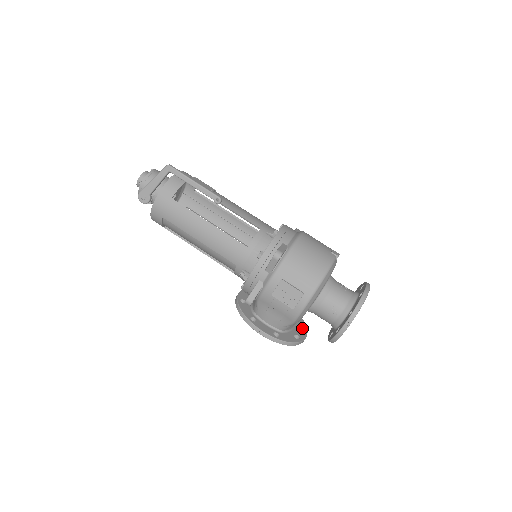
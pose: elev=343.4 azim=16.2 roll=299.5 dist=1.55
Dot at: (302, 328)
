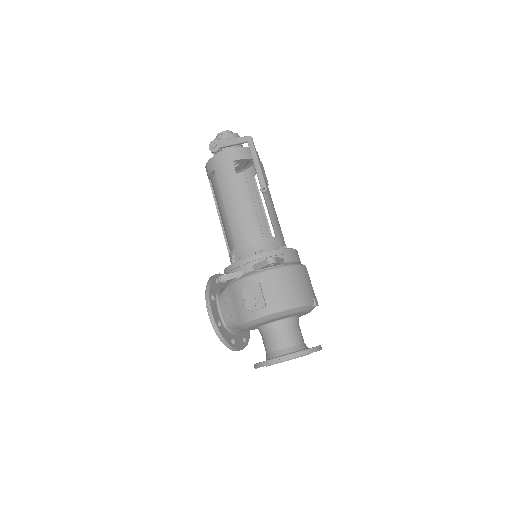
Dot at: (243, 342)
